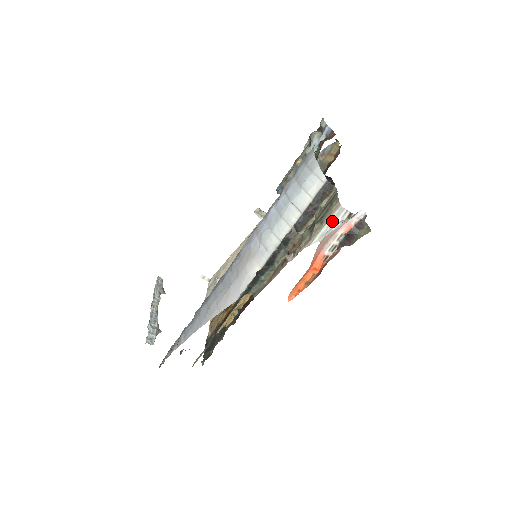
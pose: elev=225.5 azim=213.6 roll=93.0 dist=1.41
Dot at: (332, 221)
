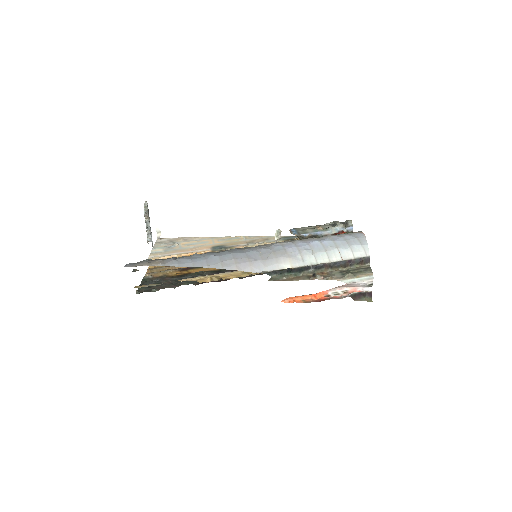
Dot at: (362, 279)
